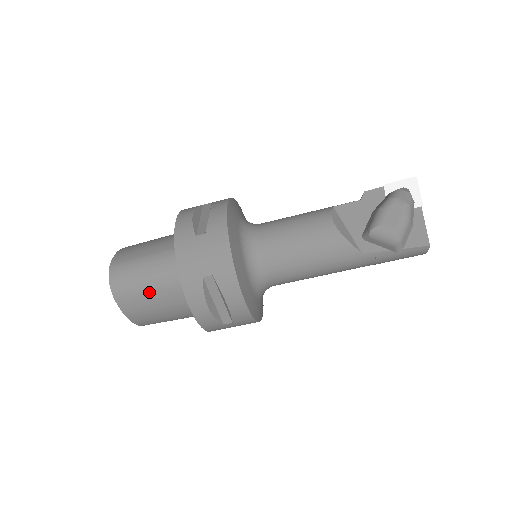
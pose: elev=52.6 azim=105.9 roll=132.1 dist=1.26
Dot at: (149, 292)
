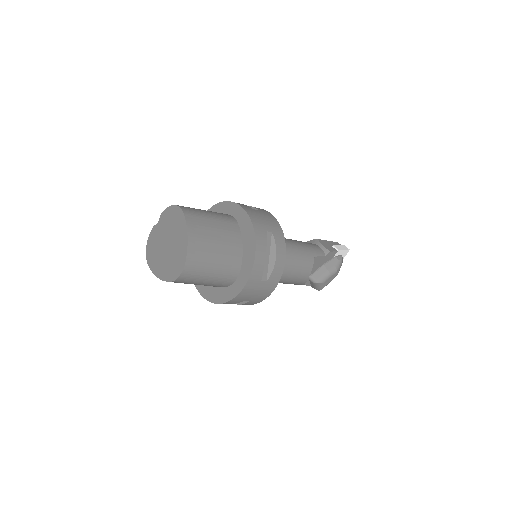
Dot at: occluded
